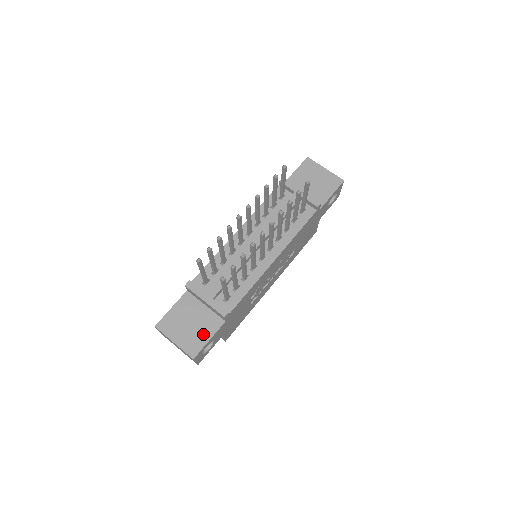
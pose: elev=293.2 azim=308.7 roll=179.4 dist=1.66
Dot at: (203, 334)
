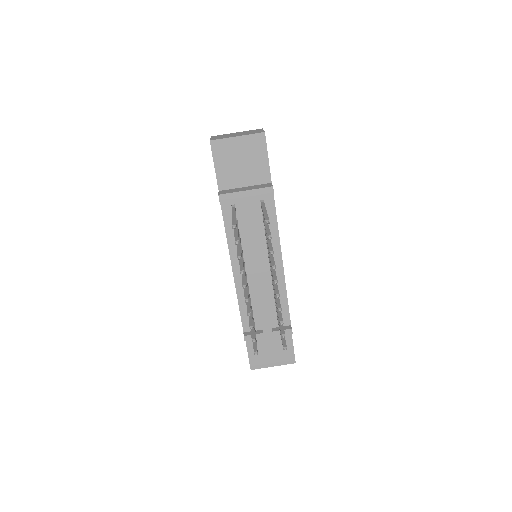
Dot at: occluded
